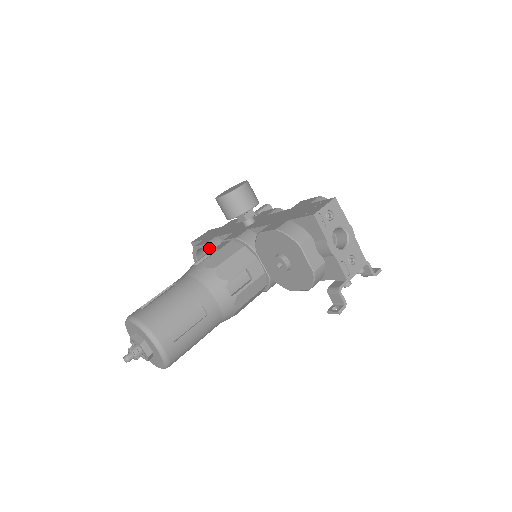
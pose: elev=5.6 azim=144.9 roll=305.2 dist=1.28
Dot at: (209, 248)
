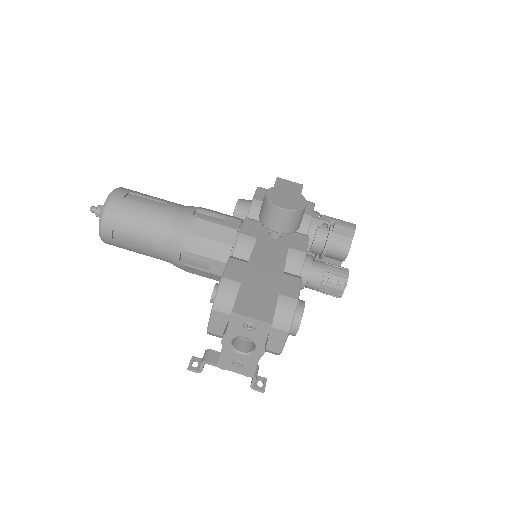
Dot at: (250, 205)
